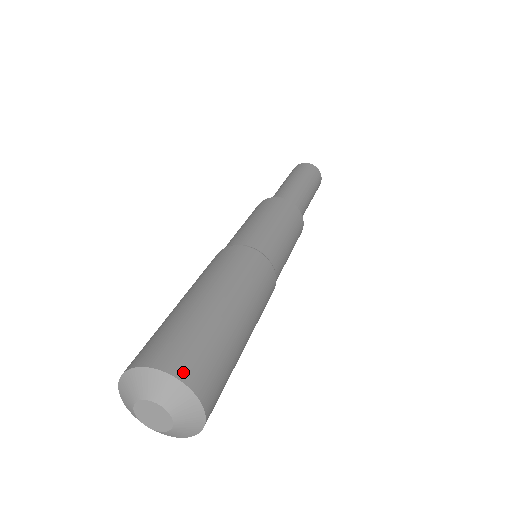
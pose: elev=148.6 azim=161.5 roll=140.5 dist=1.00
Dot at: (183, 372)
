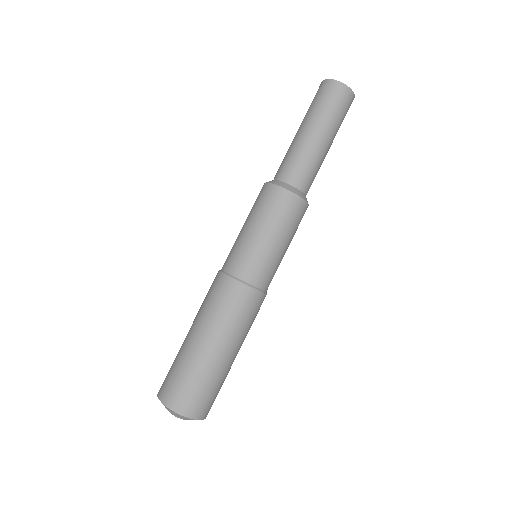
Dot at: (190, 413)
